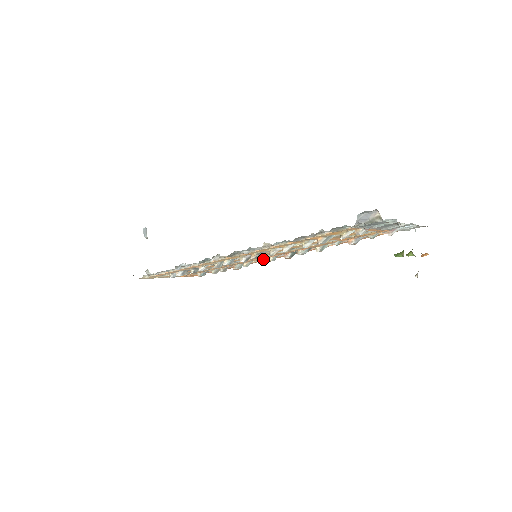
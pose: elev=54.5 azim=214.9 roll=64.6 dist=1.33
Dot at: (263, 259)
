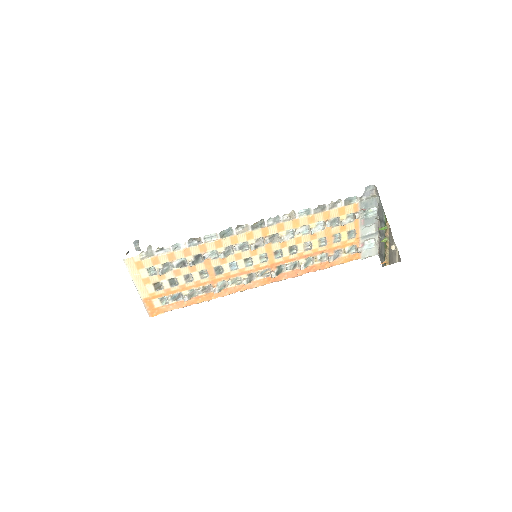
Dot at: (249, 276)
